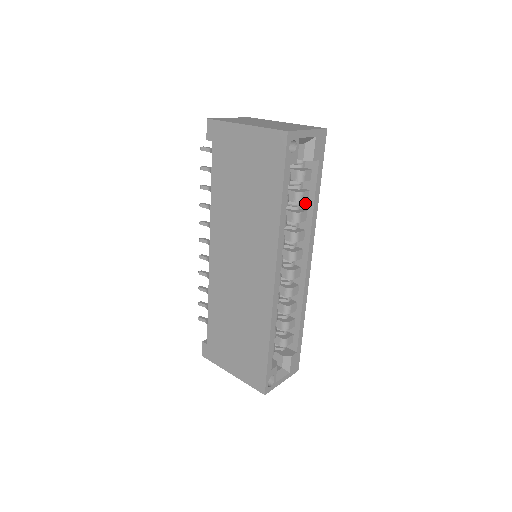
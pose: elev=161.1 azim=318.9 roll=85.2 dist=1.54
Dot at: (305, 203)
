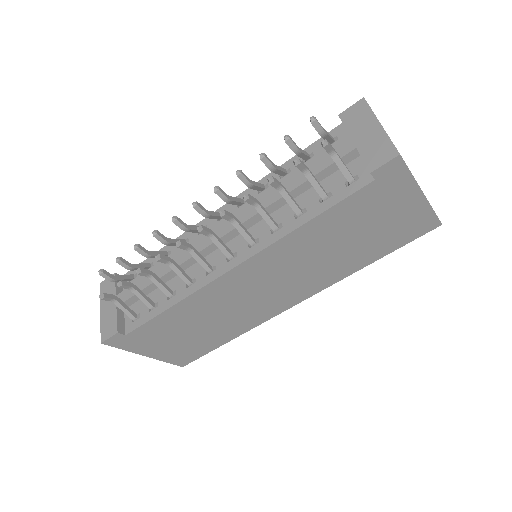
Dot at: occluded
